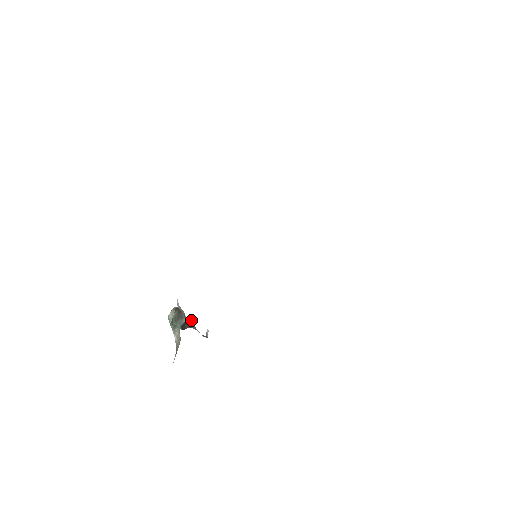
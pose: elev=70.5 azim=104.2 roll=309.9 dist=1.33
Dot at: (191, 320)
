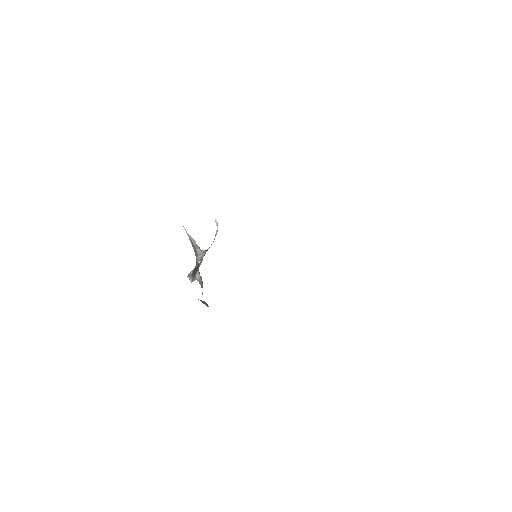
Dot at: (204, 254)
